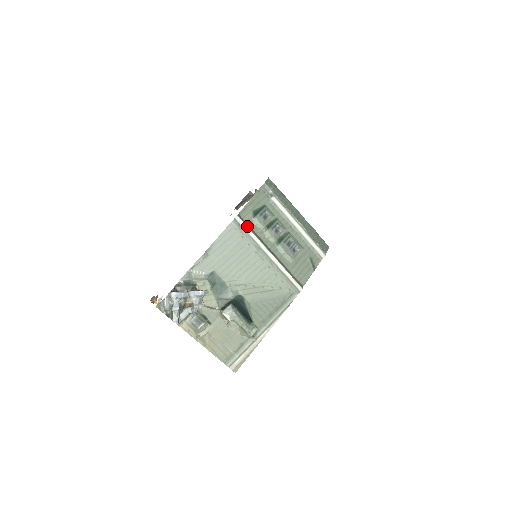
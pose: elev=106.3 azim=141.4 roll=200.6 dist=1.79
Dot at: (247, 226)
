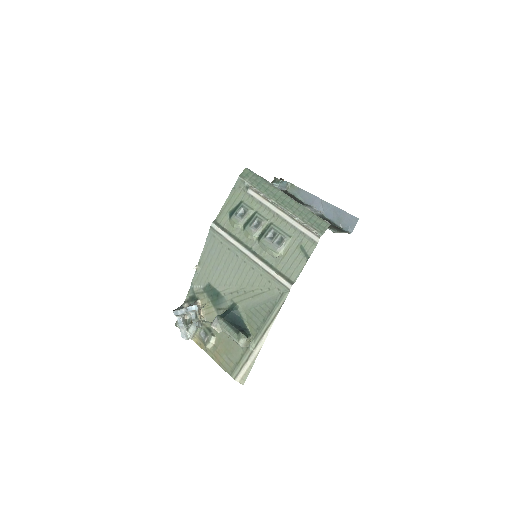
Dot at: (223, 230)
